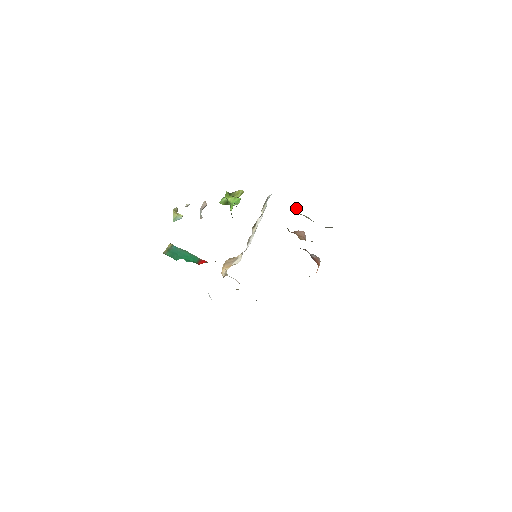
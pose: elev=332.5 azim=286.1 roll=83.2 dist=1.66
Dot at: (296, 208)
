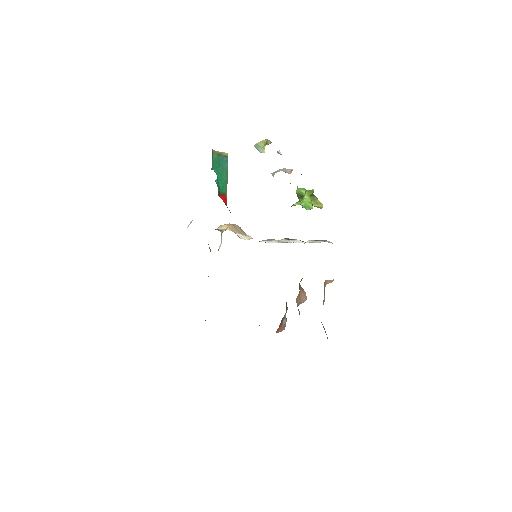
Dot at: (330, 280)
